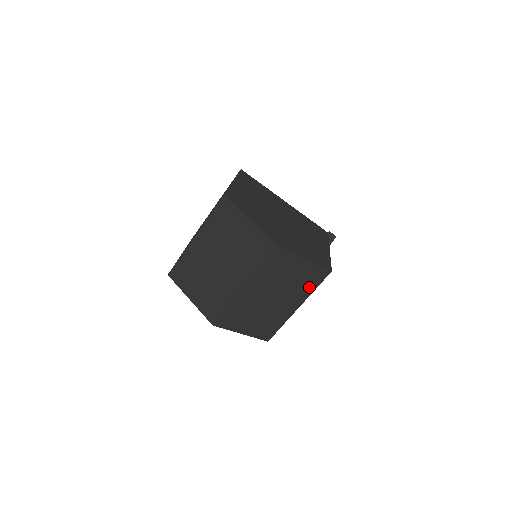
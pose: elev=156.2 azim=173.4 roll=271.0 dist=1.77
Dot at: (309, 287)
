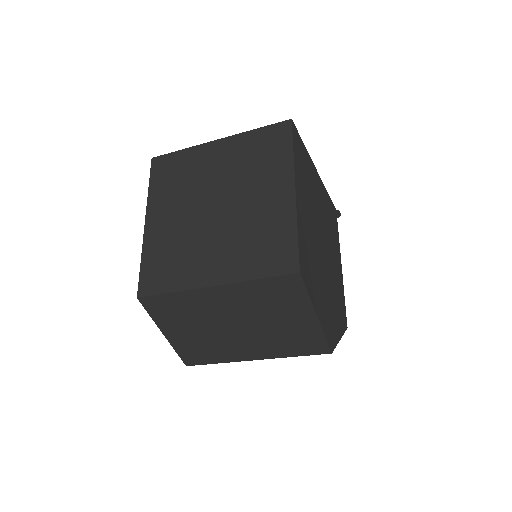
Dot at: occluded
